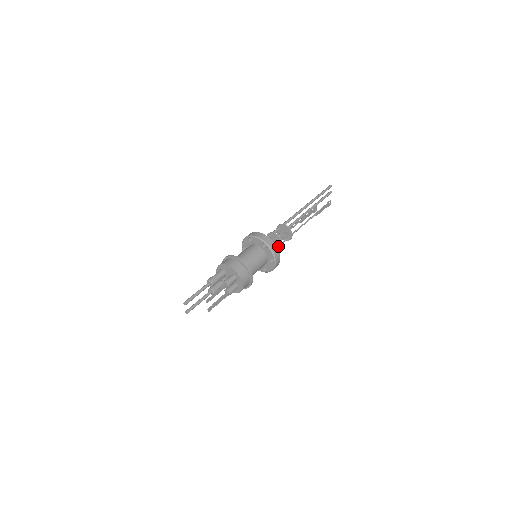
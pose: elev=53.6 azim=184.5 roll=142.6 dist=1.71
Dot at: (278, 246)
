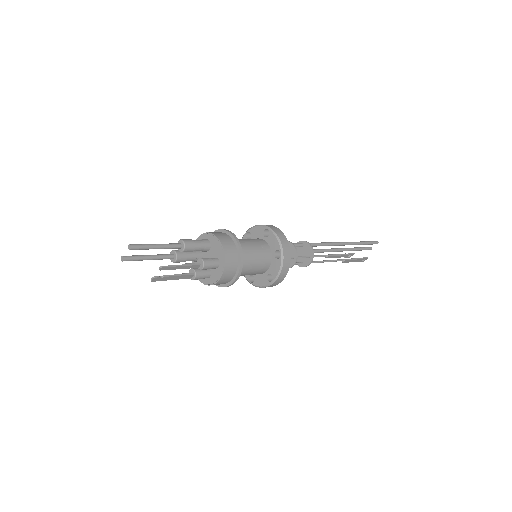
Dot at: occluded
